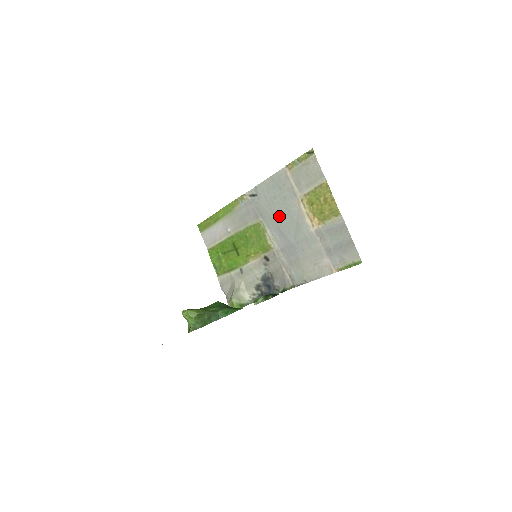
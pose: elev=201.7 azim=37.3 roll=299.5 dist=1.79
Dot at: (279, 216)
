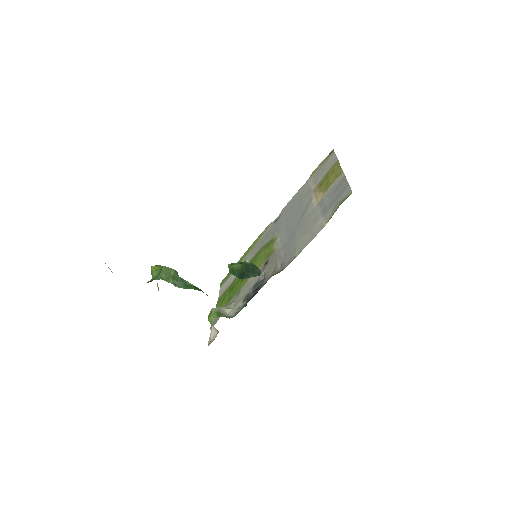
Dot at: (291, 217)
